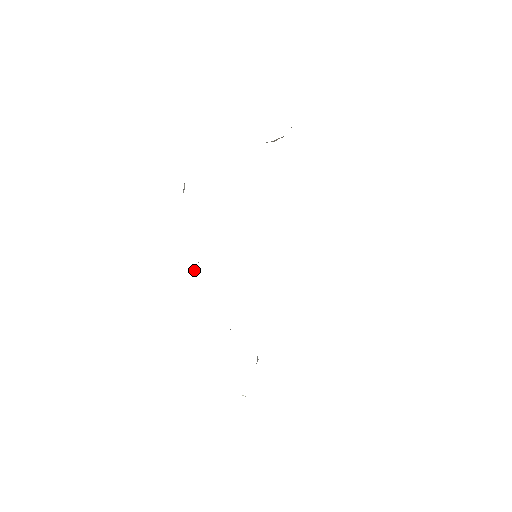
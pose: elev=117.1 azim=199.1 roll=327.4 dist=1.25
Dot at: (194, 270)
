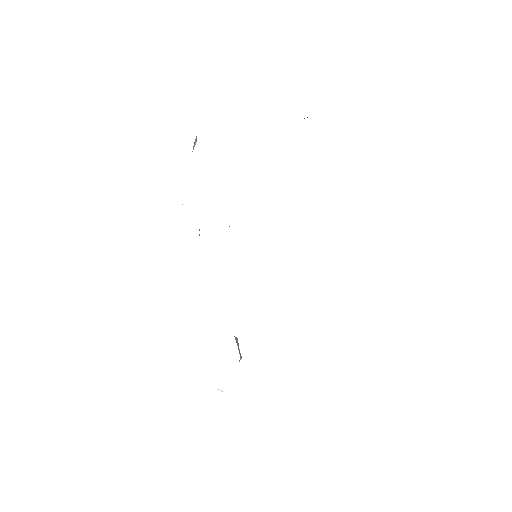
Dot at: occluded
